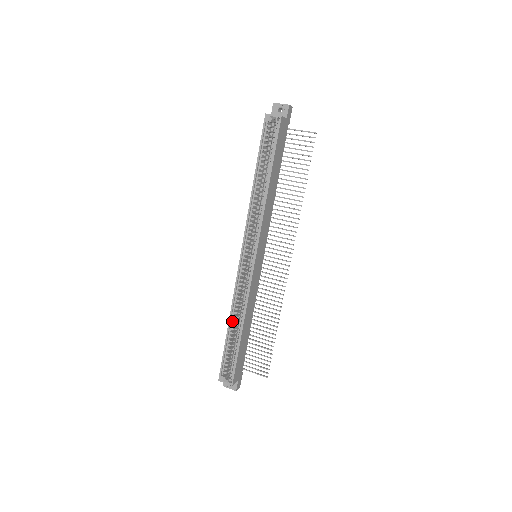
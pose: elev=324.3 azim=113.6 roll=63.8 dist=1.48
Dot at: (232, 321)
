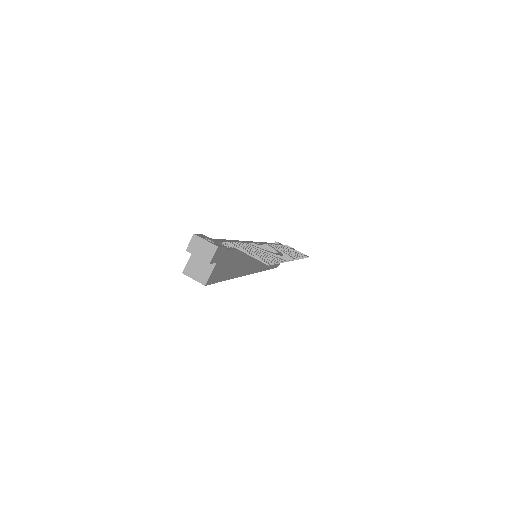
Dot at: occluded
